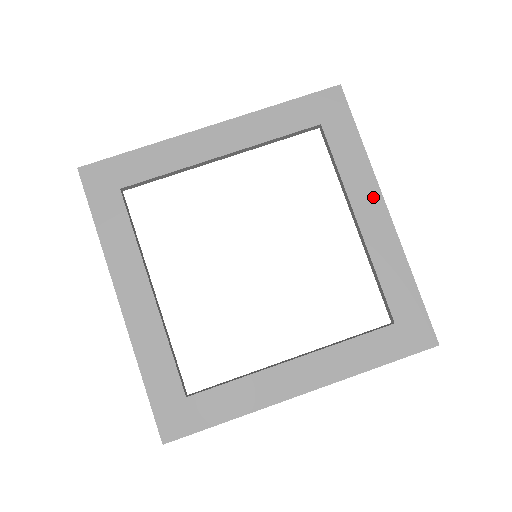
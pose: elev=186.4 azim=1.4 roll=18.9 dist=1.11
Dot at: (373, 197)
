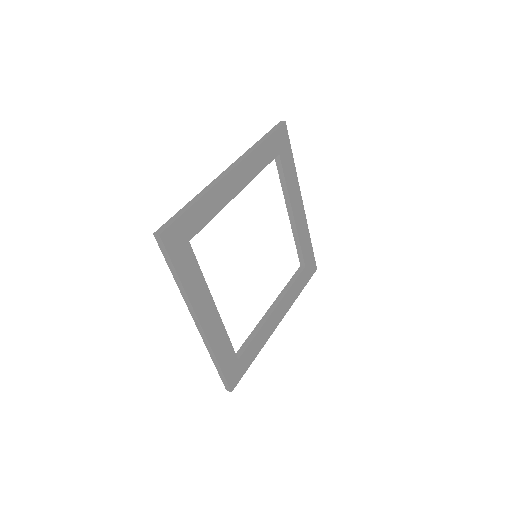
Dot at: (298, 197)
